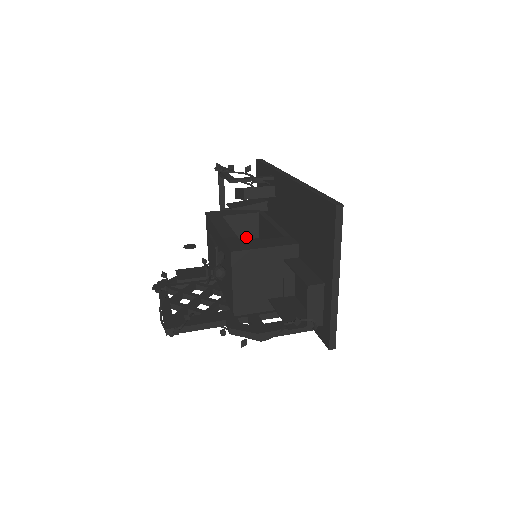
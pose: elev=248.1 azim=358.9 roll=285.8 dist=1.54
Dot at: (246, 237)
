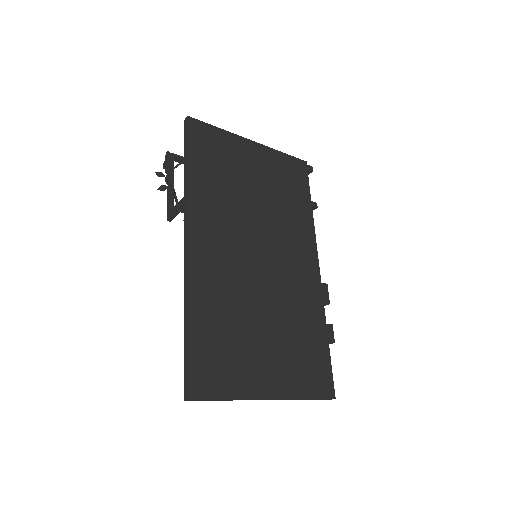
Dot at: occluded
